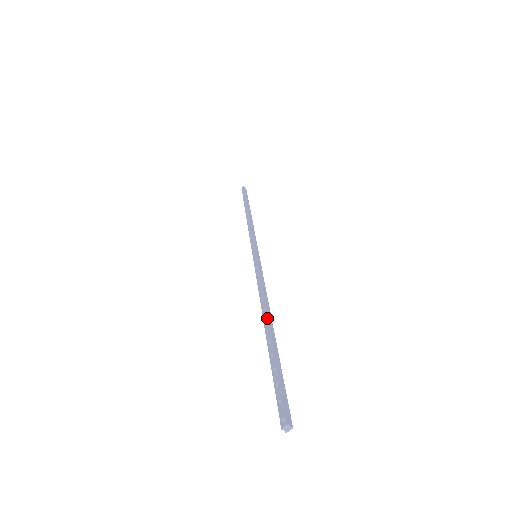
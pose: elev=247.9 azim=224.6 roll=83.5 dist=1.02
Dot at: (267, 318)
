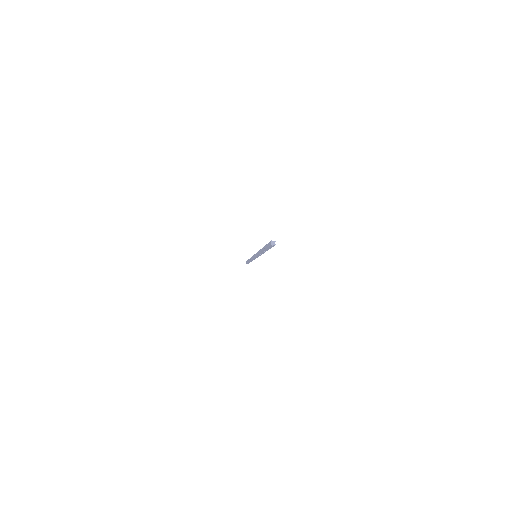
Dot at: occluded
